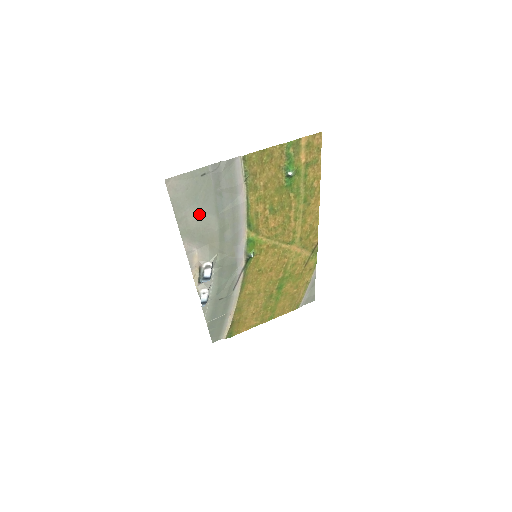
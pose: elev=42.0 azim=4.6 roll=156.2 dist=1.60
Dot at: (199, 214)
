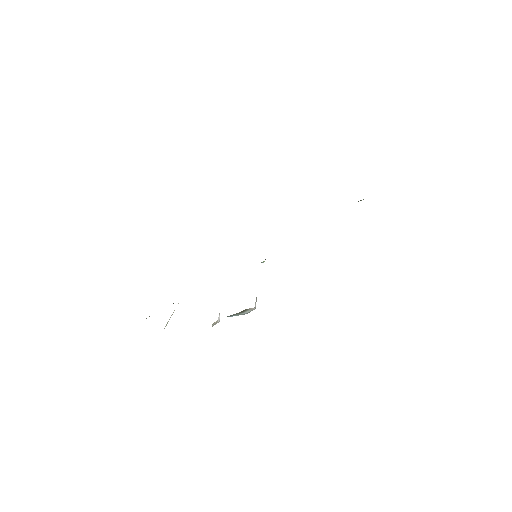
Dot at: occluded
